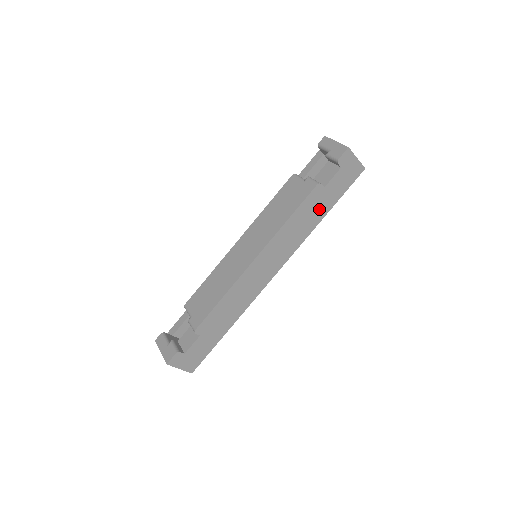
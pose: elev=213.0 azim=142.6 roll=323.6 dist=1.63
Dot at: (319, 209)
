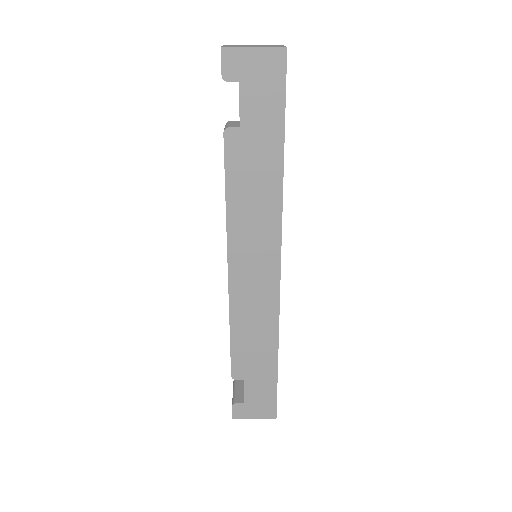
Dot at: (263, 158)
